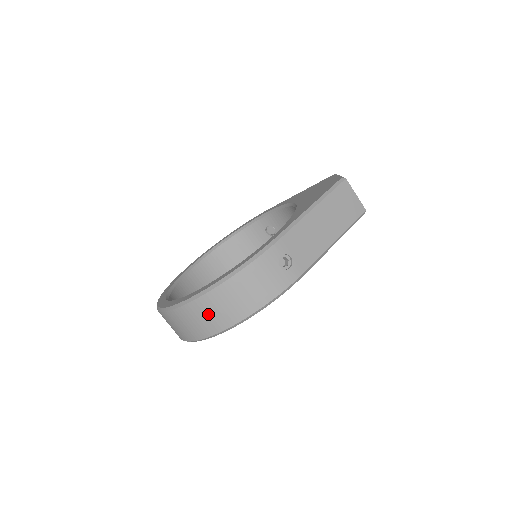
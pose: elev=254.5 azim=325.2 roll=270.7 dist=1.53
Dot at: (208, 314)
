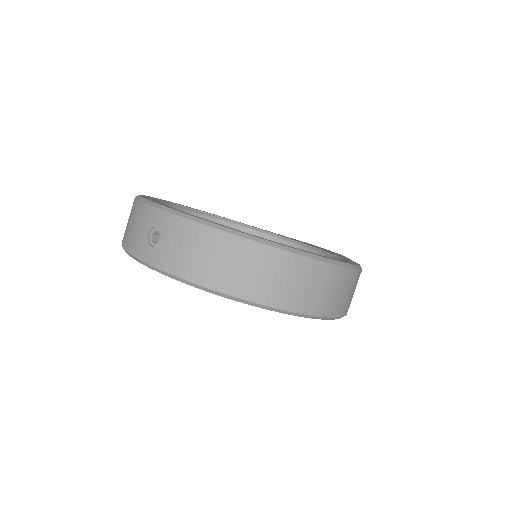
Dot at: (313, 286)
